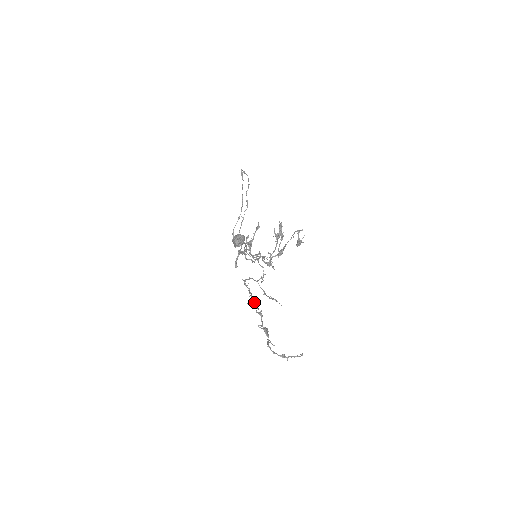
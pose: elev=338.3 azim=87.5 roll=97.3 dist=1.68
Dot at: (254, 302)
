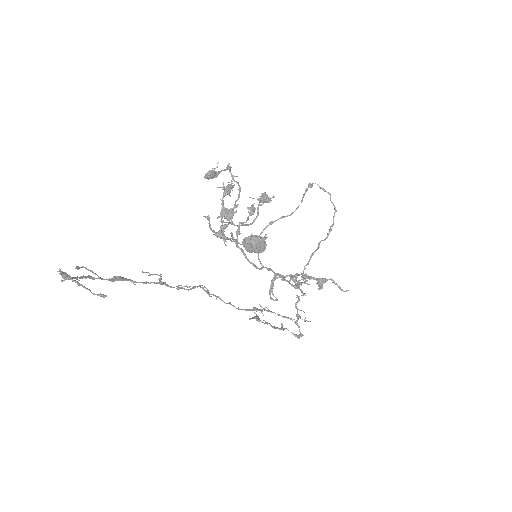
Dot at: occluded
